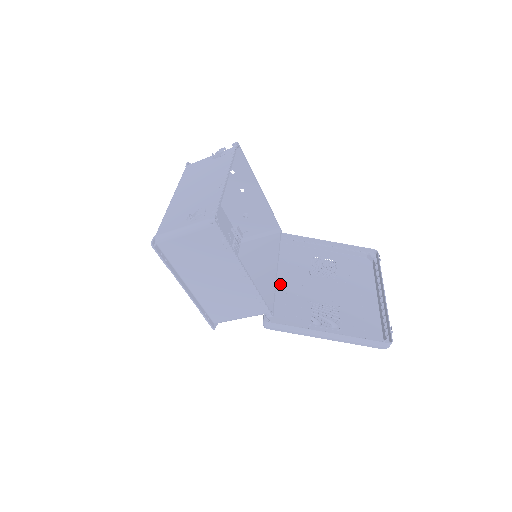
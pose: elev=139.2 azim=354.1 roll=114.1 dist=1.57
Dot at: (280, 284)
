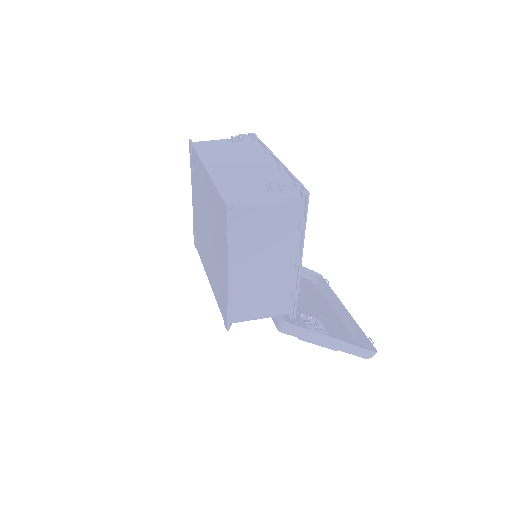
Dot at: occluded
